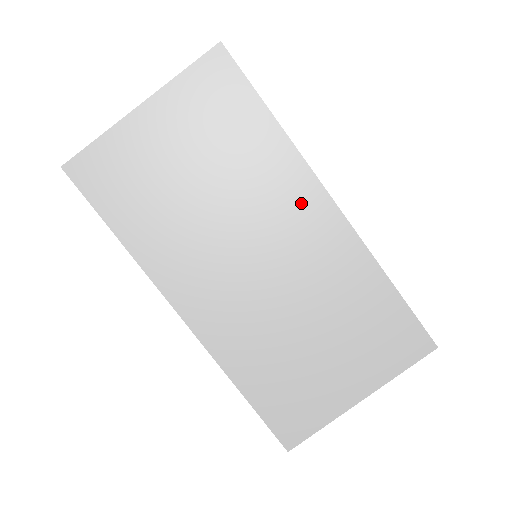
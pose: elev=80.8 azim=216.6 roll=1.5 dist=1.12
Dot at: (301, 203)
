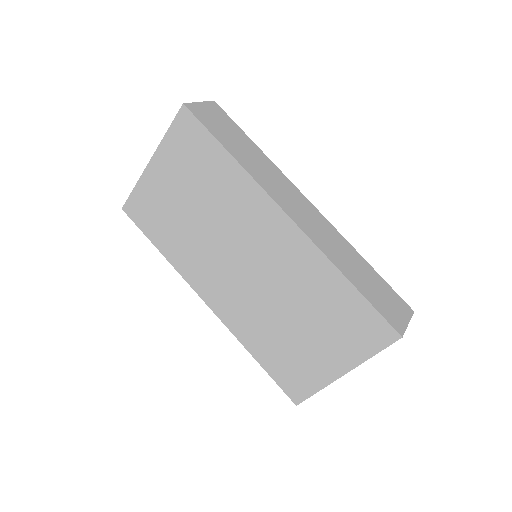
Dot at: (264, 219)
